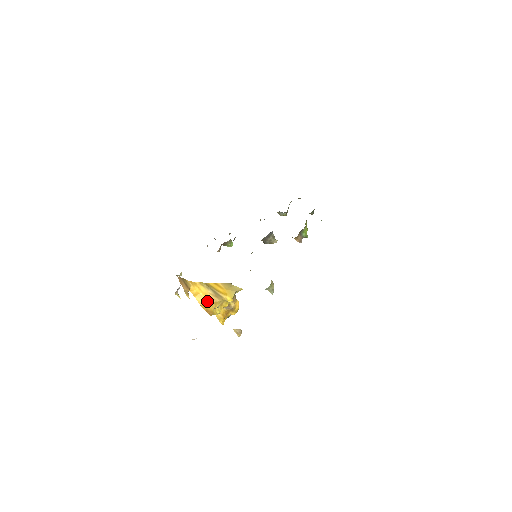
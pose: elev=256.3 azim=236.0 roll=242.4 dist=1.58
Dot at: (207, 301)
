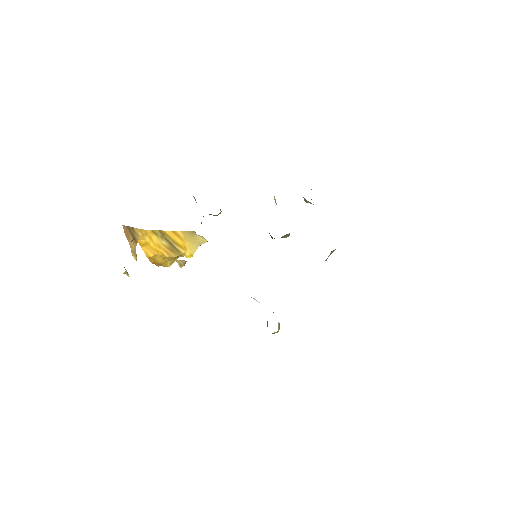
Dot at: (158, 254)
